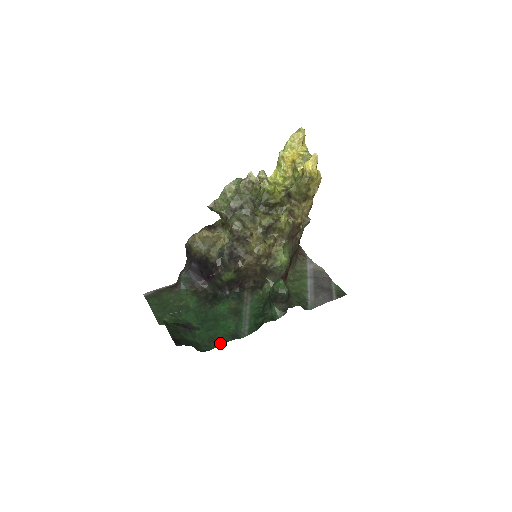
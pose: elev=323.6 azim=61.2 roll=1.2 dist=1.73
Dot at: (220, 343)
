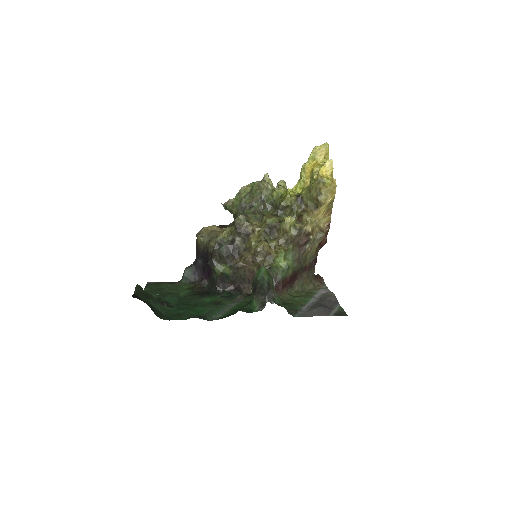
Dot at: (183, 318)
